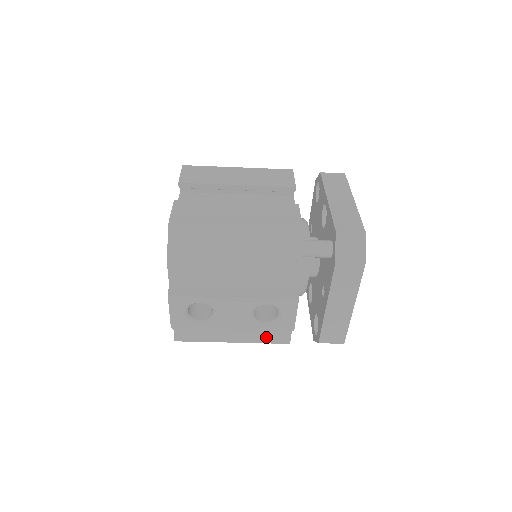
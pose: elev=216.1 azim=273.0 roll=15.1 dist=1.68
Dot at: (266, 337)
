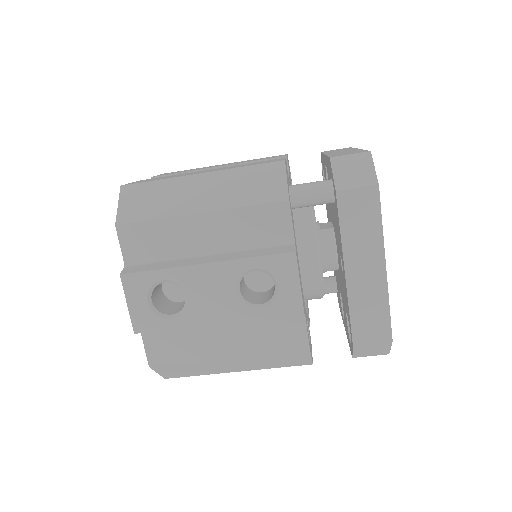
Dot at: (272, 342)
